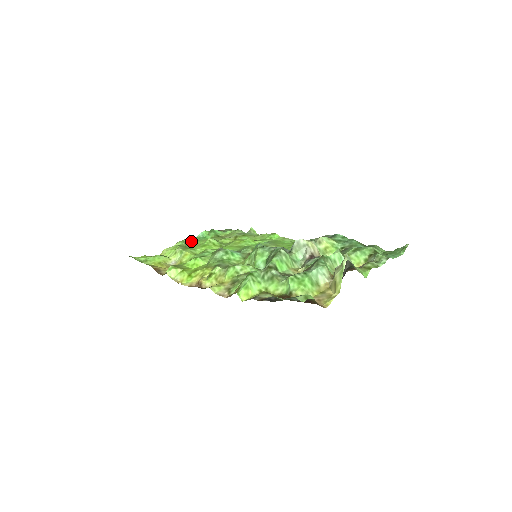
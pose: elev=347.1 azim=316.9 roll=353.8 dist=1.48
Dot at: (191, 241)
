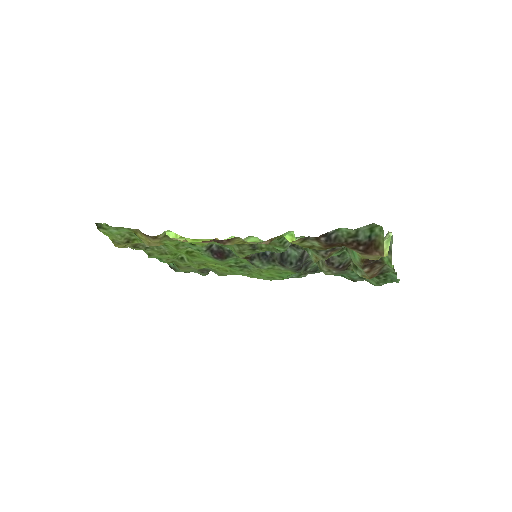
Dot at: occluded
